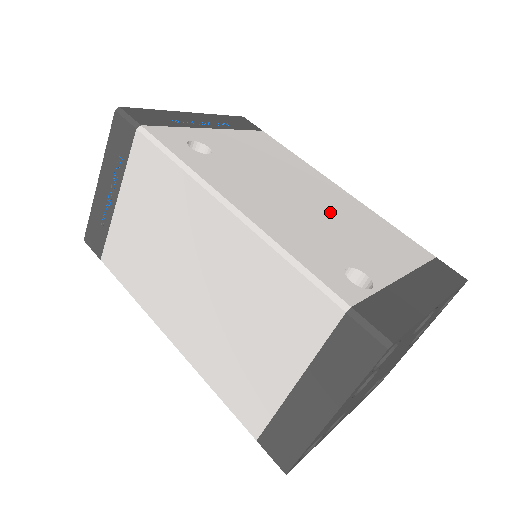
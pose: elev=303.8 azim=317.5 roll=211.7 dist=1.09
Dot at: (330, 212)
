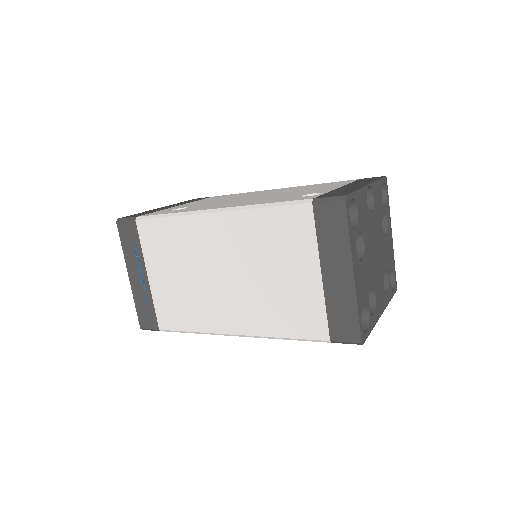
Dot at: (278, 193)
